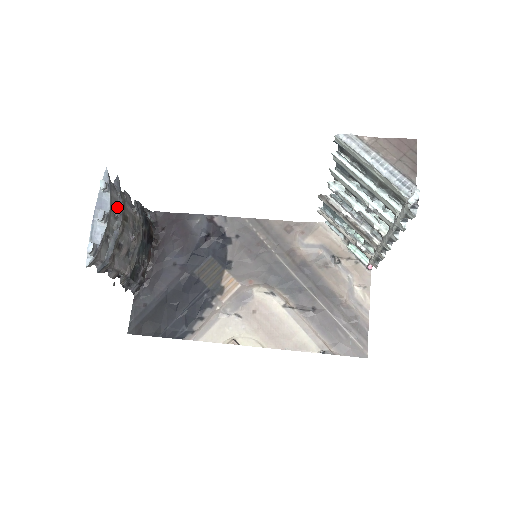
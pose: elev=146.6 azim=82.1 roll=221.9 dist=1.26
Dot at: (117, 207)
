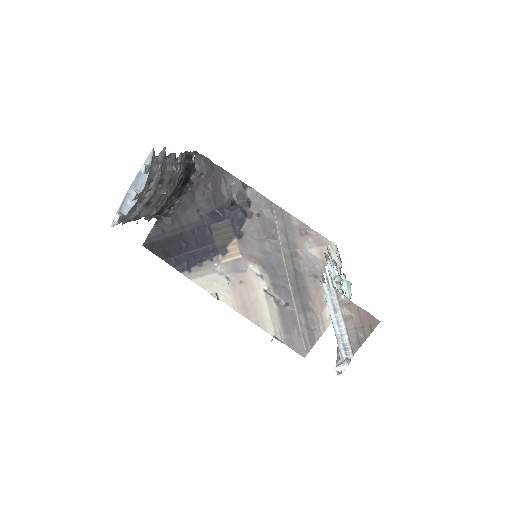
Dot at: (154, 179)
